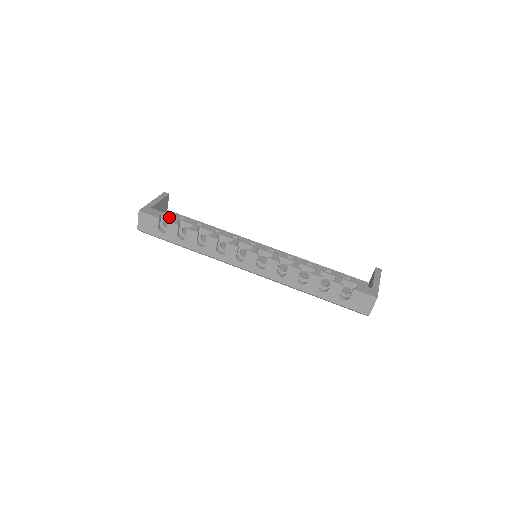
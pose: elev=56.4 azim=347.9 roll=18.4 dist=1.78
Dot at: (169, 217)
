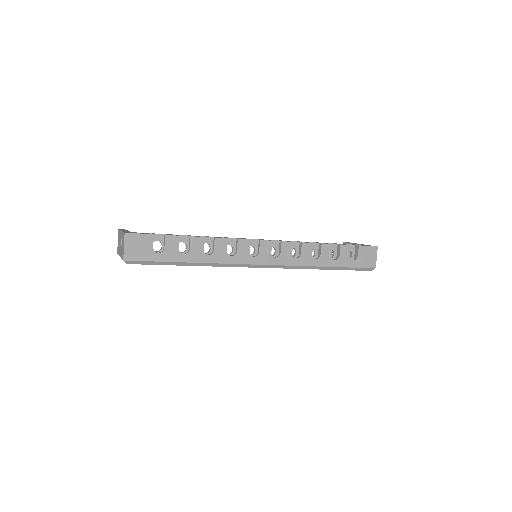
Dot at: (159, 235)
